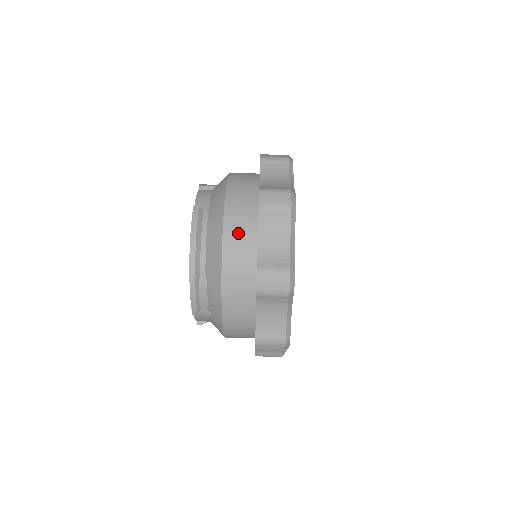
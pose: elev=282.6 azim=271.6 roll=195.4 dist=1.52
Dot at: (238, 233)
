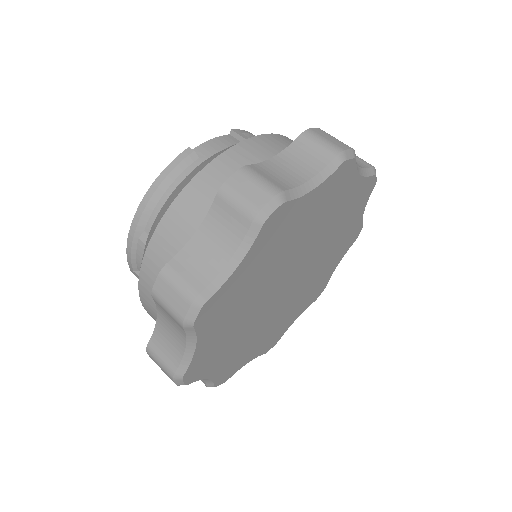
Dot at: (192, 208)
